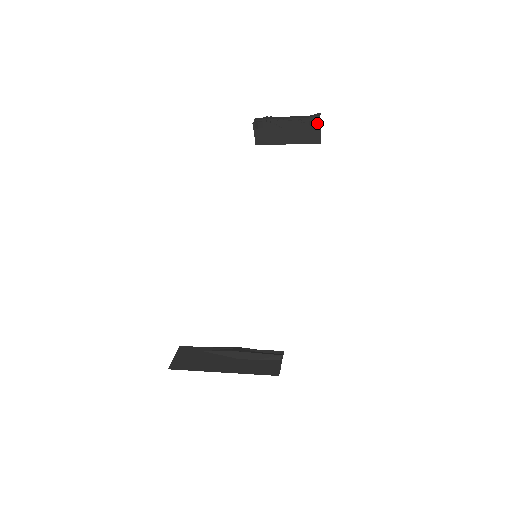
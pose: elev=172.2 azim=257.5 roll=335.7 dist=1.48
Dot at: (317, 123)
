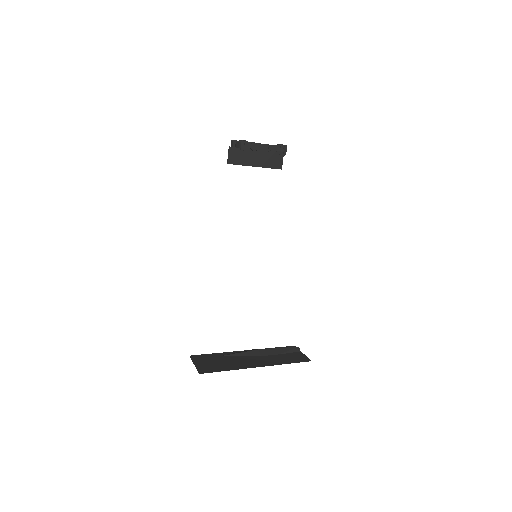
Dot at: (285, 150)
